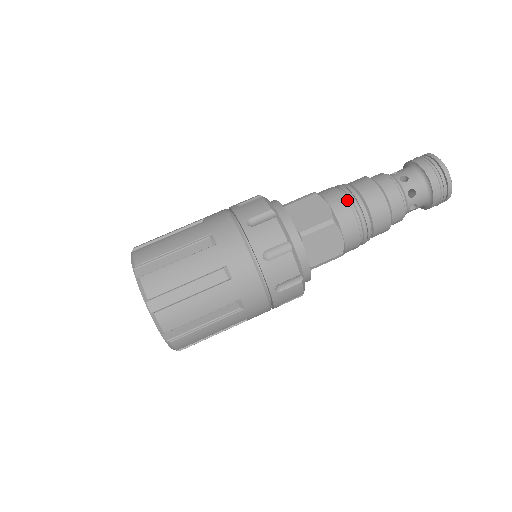
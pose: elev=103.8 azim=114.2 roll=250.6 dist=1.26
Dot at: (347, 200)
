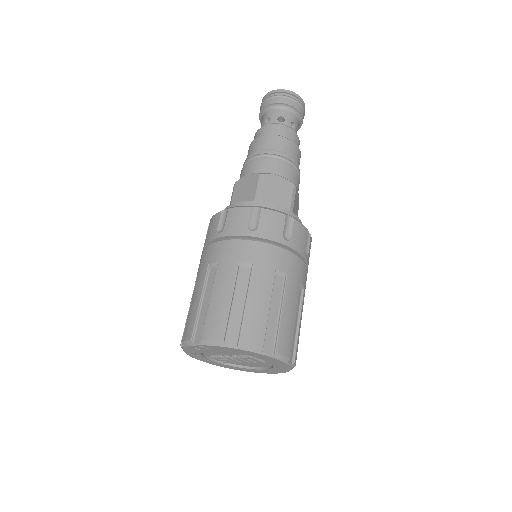
Dot at: (254, 161)
